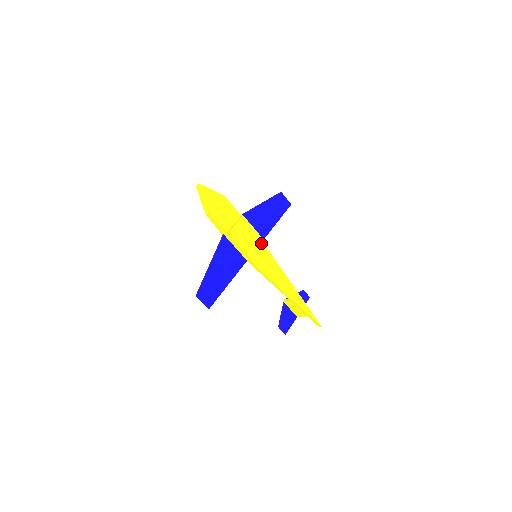
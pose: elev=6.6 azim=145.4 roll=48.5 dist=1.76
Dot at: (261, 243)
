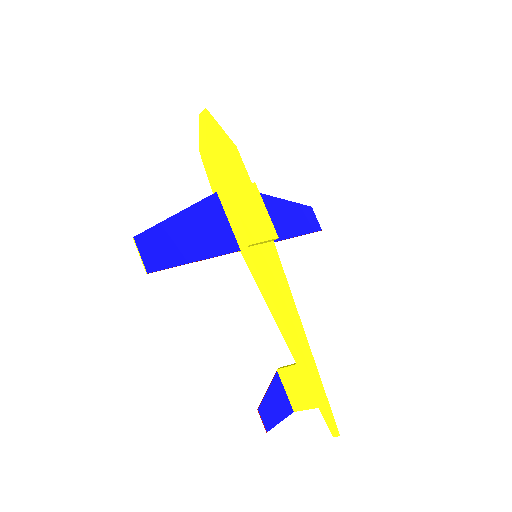
Dot at: (271, 234)
